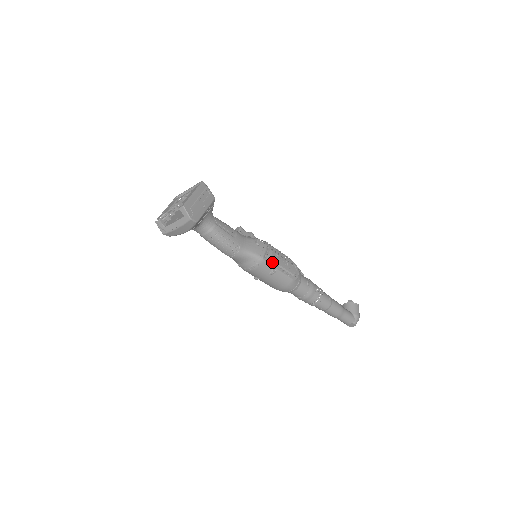
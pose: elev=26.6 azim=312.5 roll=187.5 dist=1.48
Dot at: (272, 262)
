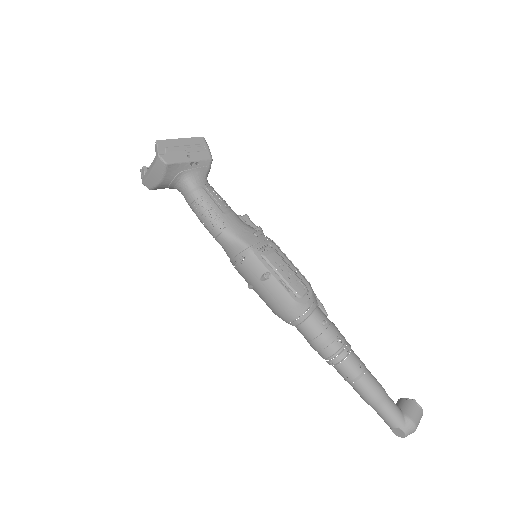
Dot at: (267, 263)
